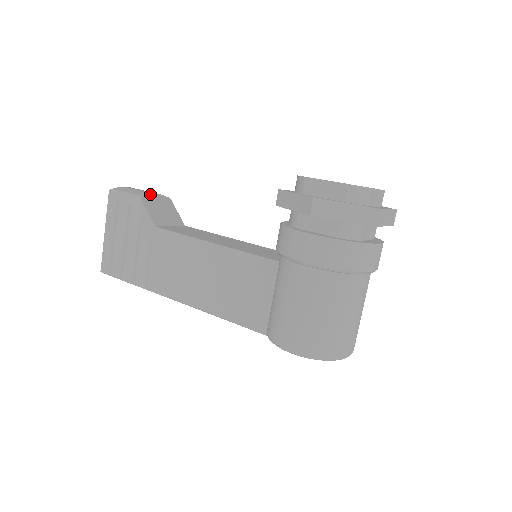
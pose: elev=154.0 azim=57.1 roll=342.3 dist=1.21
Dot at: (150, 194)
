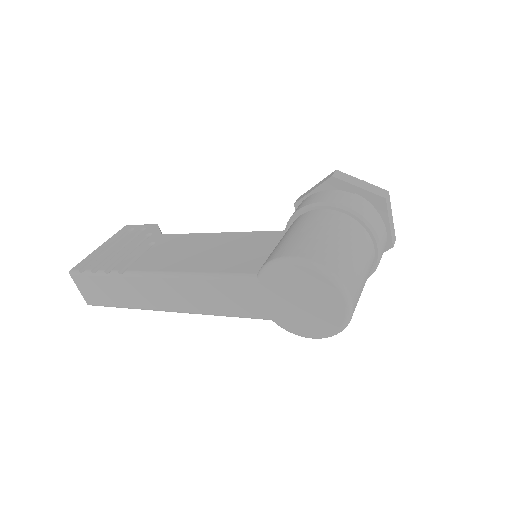
Dot at: occluded
